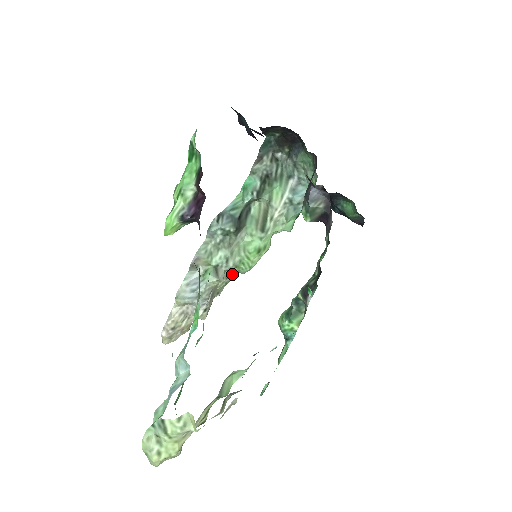
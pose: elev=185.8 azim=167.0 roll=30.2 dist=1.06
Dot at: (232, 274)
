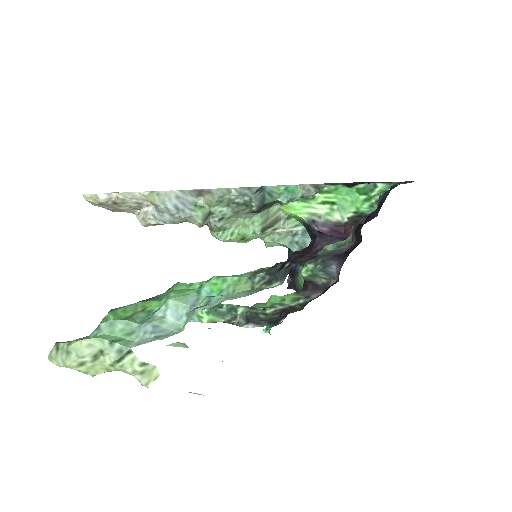
Dot at: occluded
